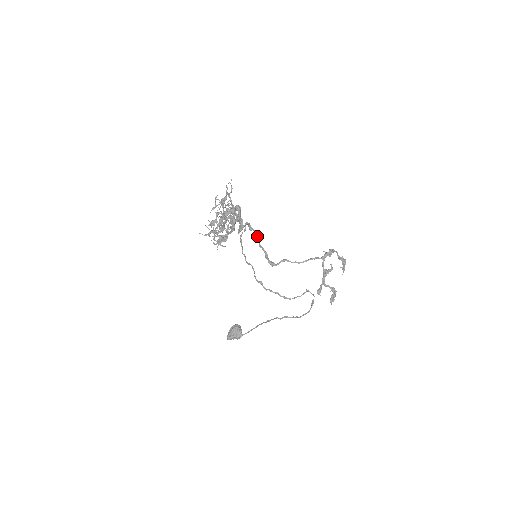
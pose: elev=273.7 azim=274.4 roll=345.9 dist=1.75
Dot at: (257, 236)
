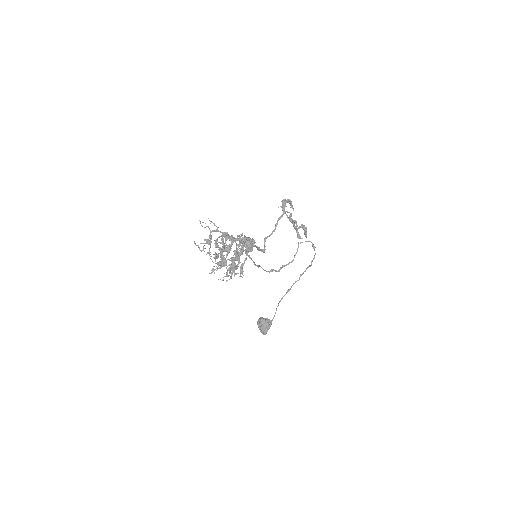
Dot at: (254, 240)
